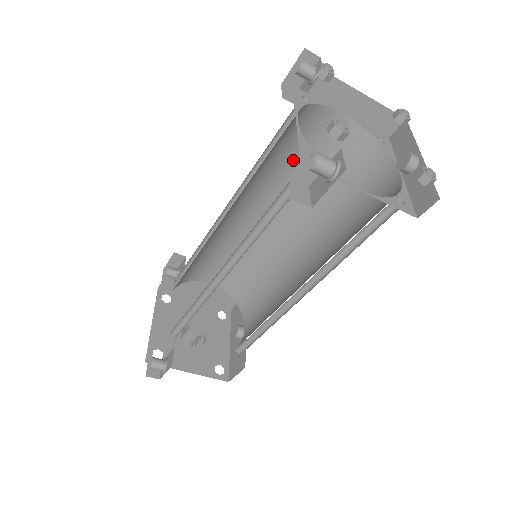
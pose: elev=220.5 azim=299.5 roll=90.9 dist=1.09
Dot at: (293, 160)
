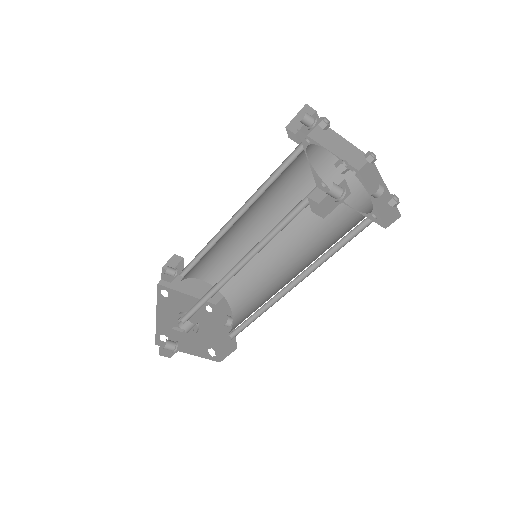
Dot at: (289, 183)
